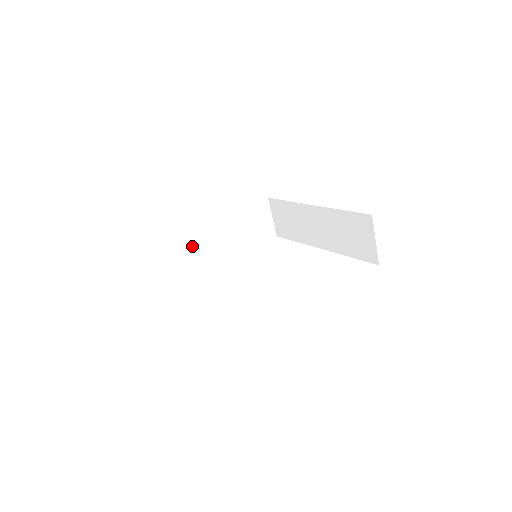
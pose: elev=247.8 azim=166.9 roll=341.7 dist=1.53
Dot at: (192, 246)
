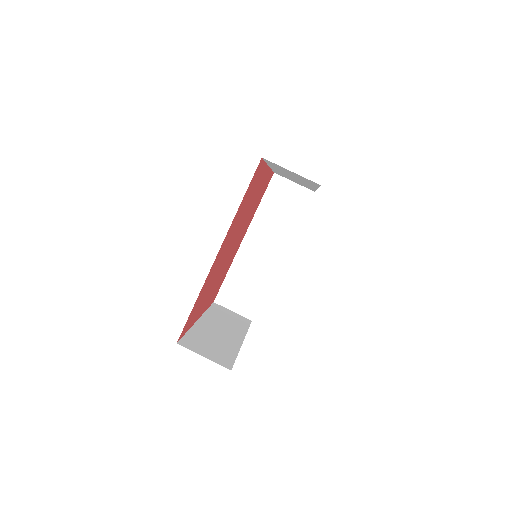
Dot at: (209, 337)
